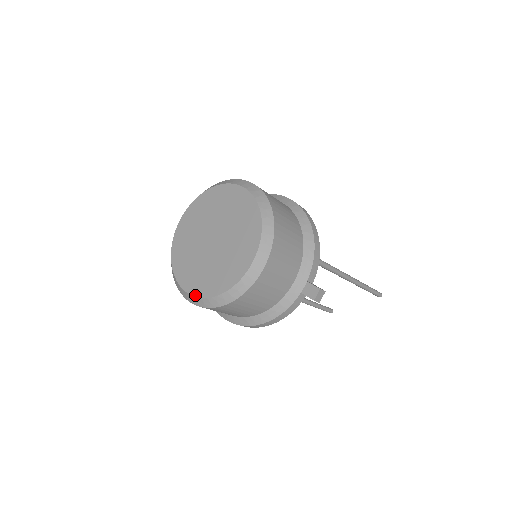
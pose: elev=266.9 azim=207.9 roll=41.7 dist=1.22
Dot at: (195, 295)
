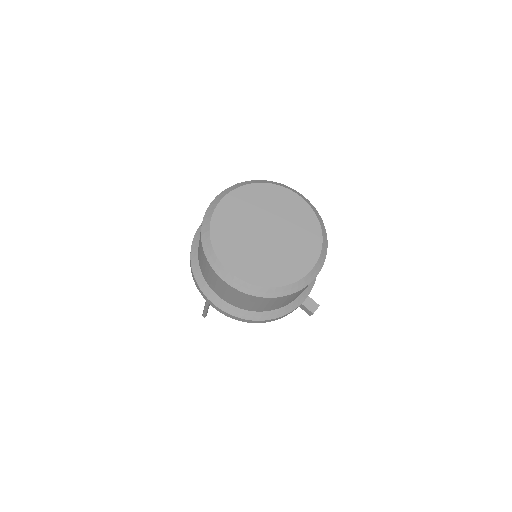
Dot at: (243, 279)
